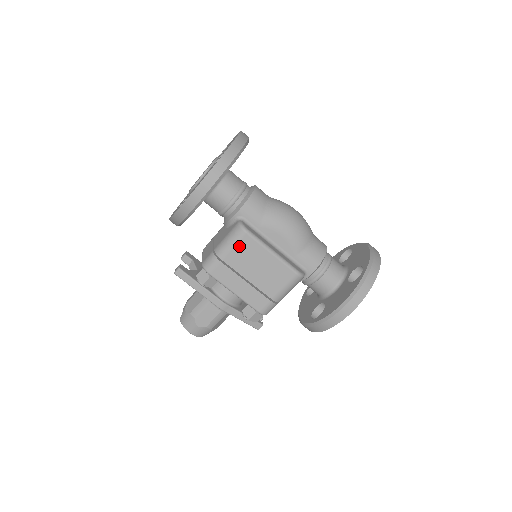
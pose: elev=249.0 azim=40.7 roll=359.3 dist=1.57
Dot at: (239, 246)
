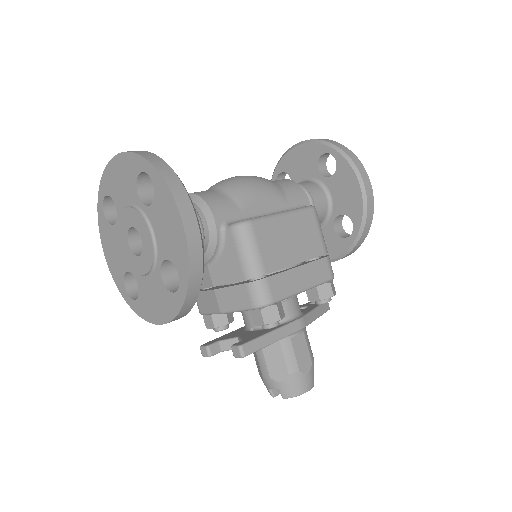
Dot at: (261, 242)
